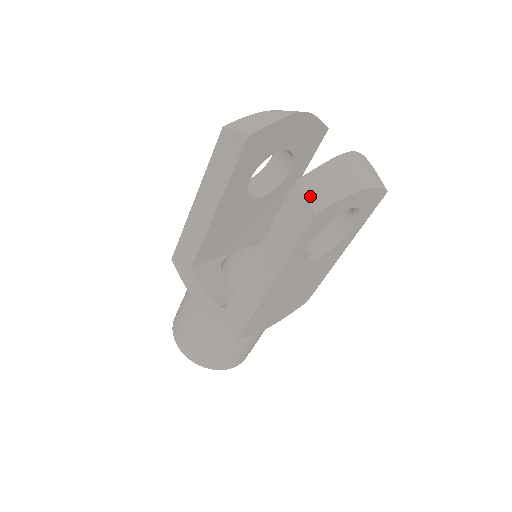
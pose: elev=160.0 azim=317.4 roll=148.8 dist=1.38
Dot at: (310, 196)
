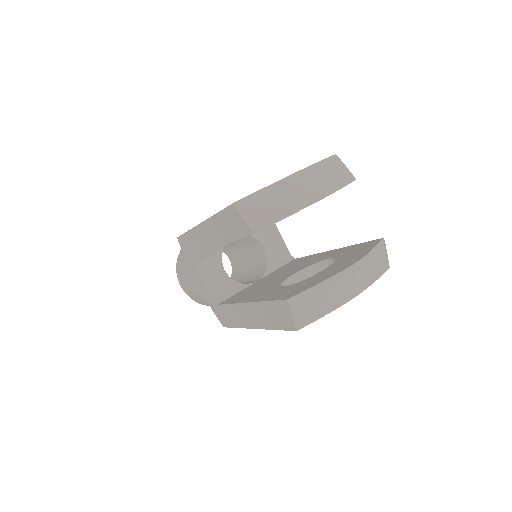
Dot at: (297, 314)
